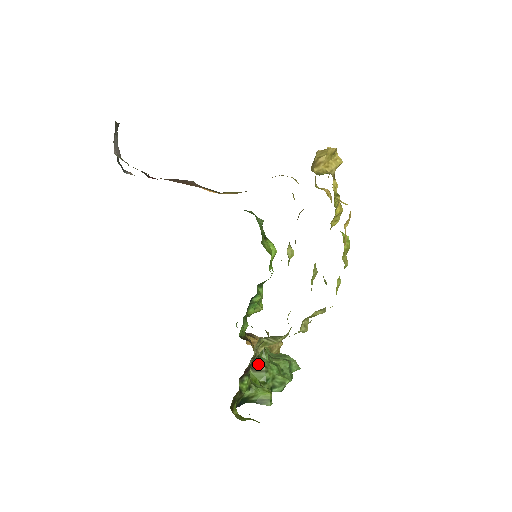
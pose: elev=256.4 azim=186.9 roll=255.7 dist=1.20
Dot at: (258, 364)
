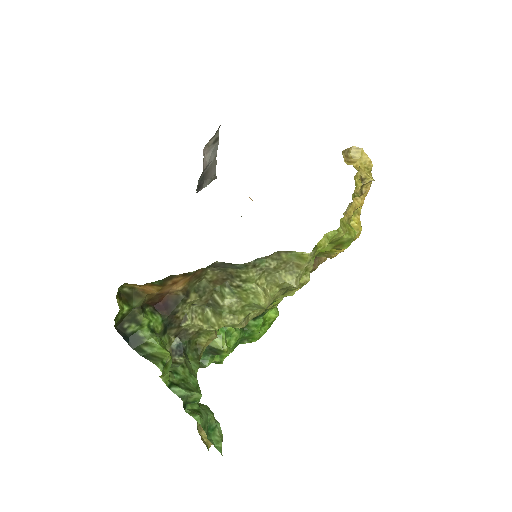
Dot at: (180, 355)
